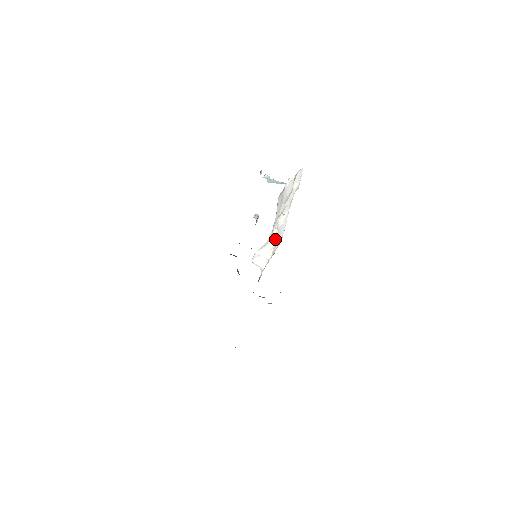
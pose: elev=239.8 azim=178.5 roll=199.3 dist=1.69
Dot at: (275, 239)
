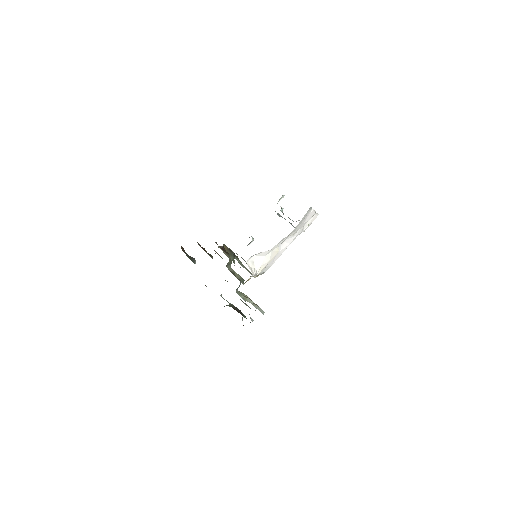
Dot at: (272, 257)
